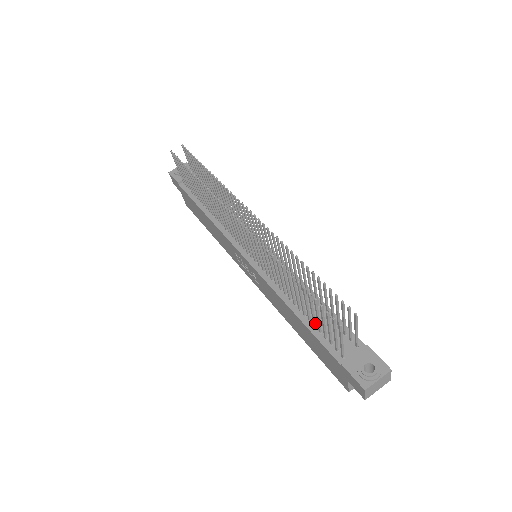
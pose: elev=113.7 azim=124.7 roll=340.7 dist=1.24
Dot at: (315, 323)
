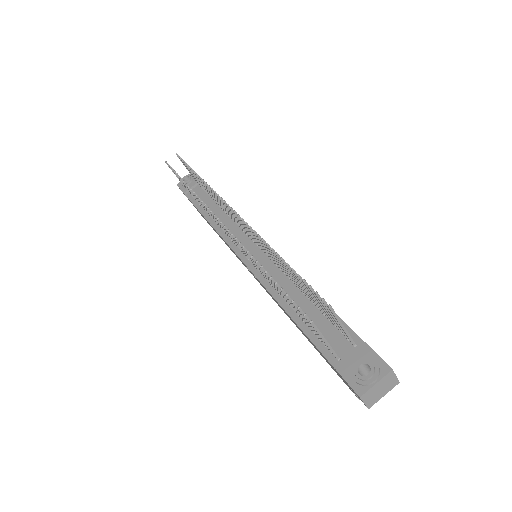
Dot at: occluded
